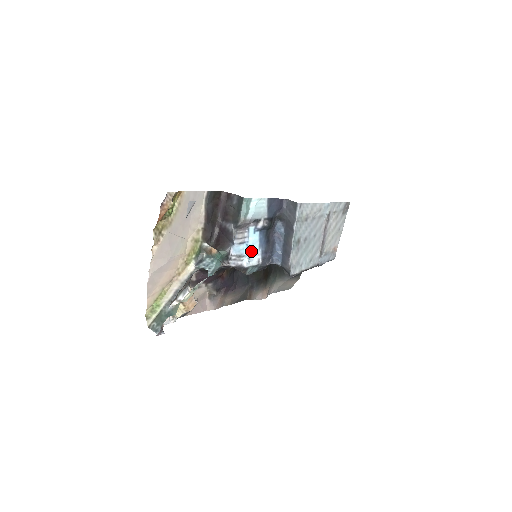
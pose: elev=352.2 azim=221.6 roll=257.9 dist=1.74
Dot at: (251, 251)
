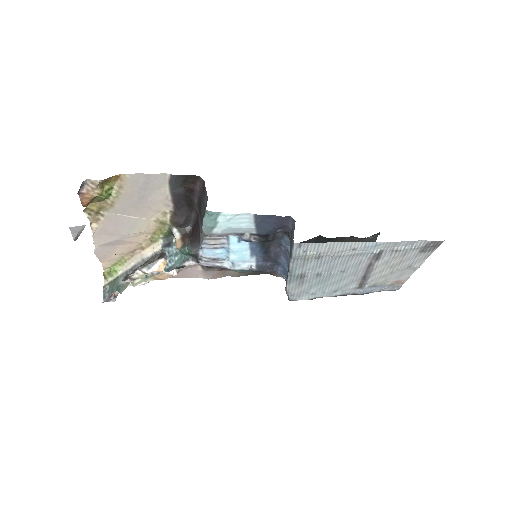
Dot at: (235, 257)
